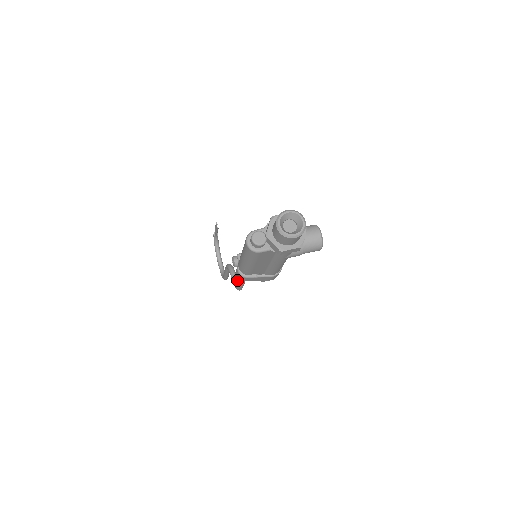
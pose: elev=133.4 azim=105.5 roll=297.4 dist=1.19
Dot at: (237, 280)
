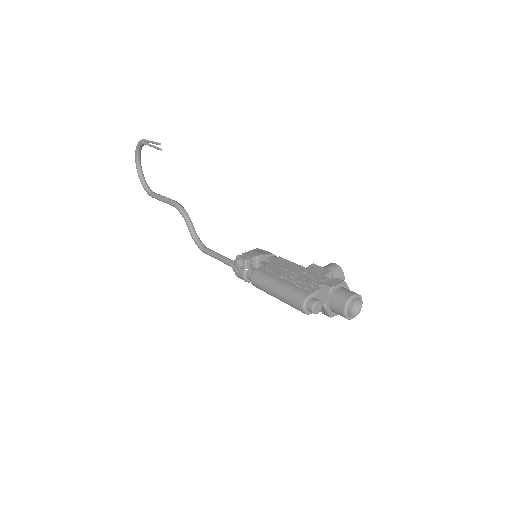
Dot at: (197, 235)
